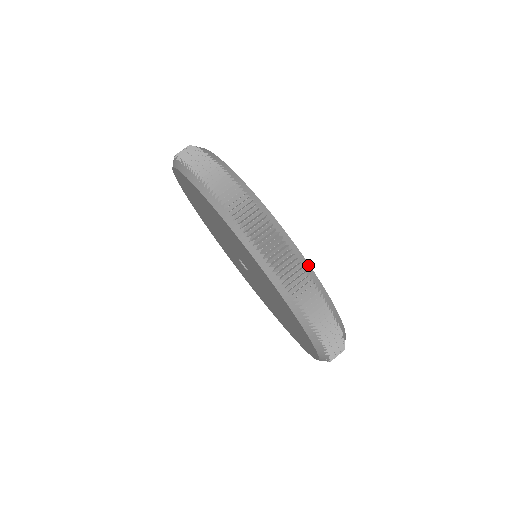
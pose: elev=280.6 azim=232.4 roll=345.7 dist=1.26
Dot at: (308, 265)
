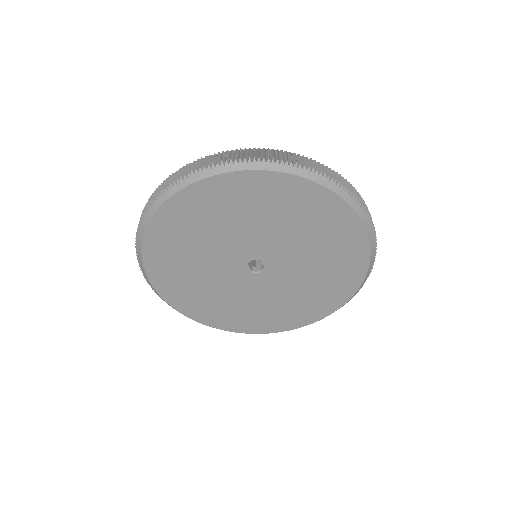
Dot at: occluded
